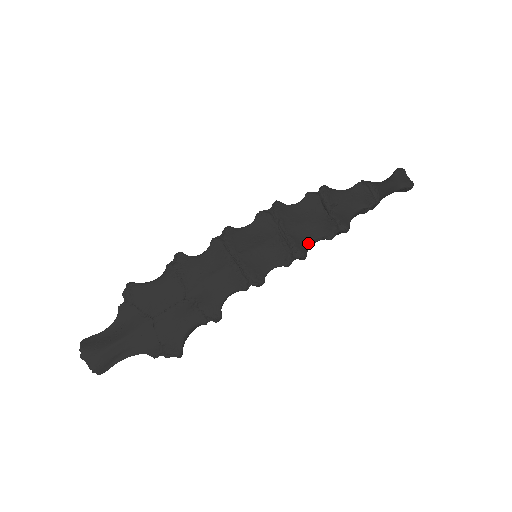
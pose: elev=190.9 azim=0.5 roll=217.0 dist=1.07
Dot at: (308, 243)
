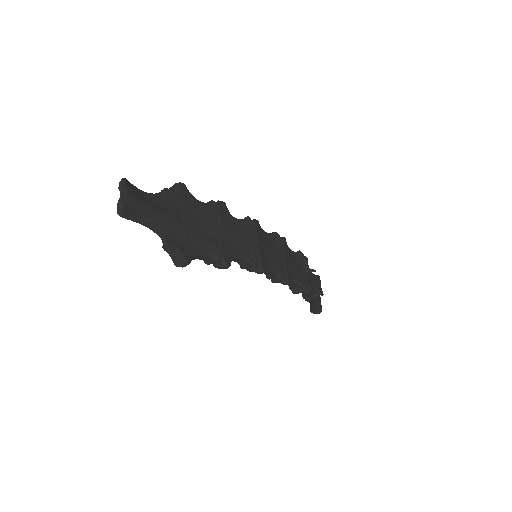
Dot at: (291, 277)
